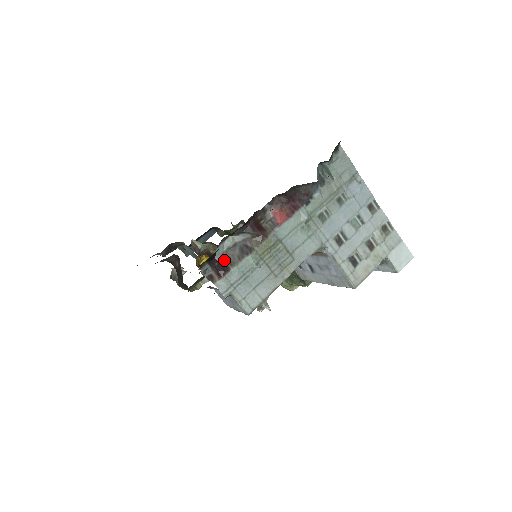
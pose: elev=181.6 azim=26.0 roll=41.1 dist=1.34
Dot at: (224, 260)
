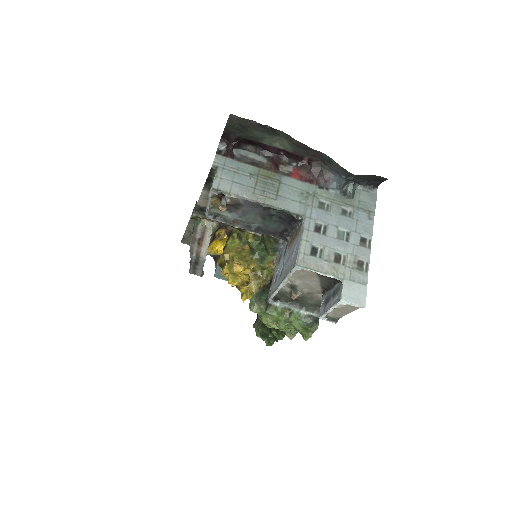
Dot at: (237, 157)
